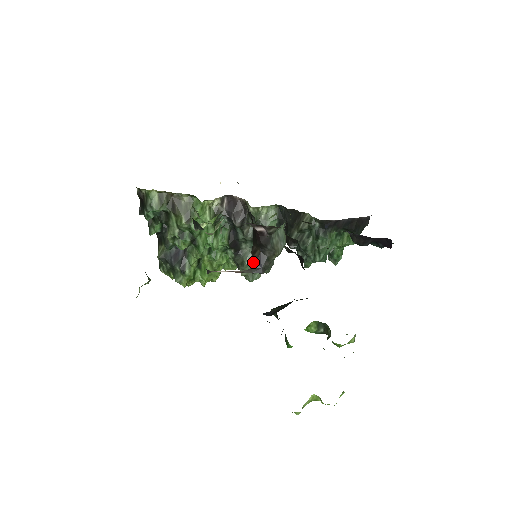
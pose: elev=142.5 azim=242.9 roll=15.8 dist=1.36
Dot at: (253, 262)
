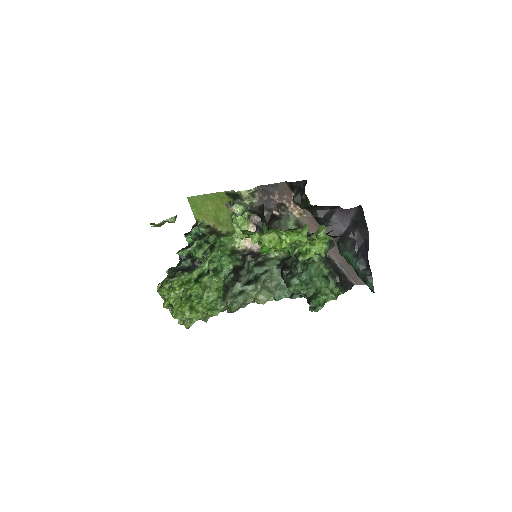
Dot at: occluded
